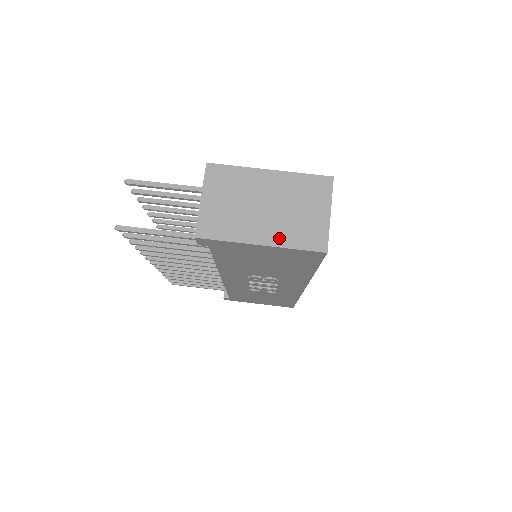
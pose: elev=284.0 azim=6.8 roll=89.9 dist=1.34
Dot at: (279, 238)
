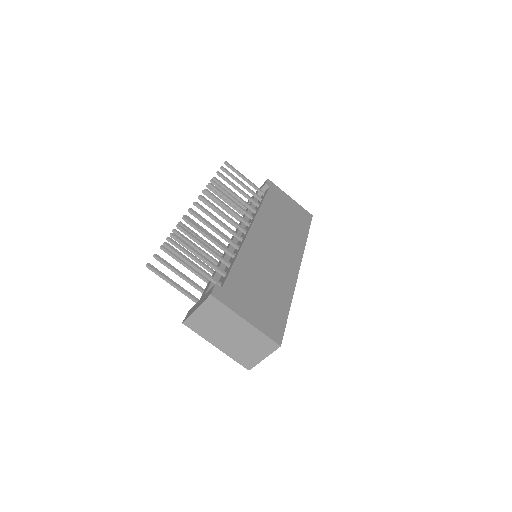
Dot at: (228, 351)
